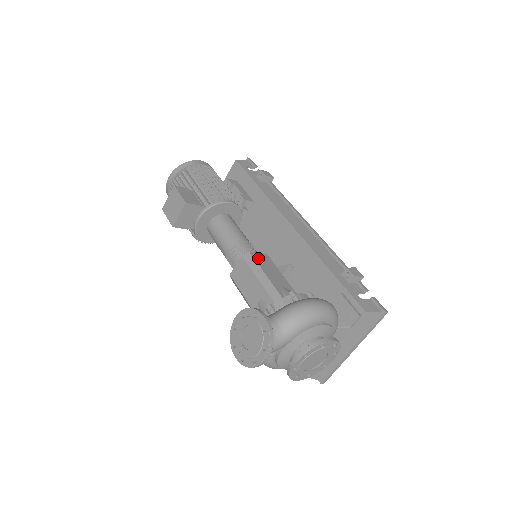
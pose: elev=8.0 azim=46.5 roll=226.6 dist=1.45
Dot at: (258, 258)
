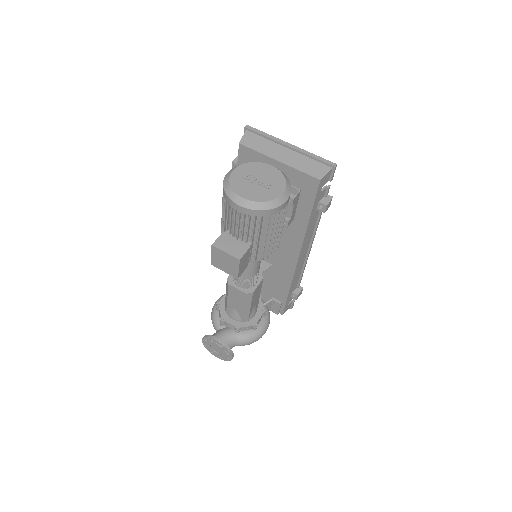
Dot at: (255, 293)
